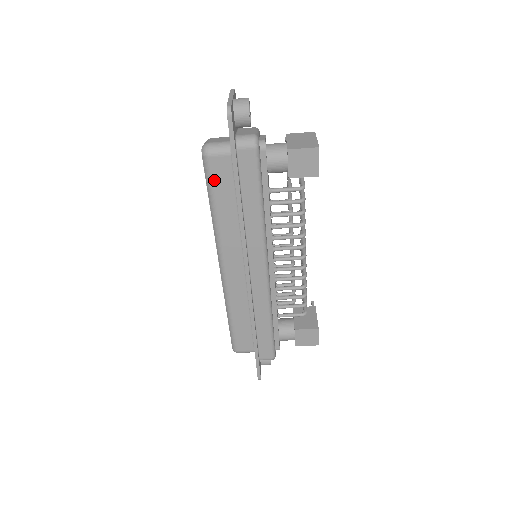
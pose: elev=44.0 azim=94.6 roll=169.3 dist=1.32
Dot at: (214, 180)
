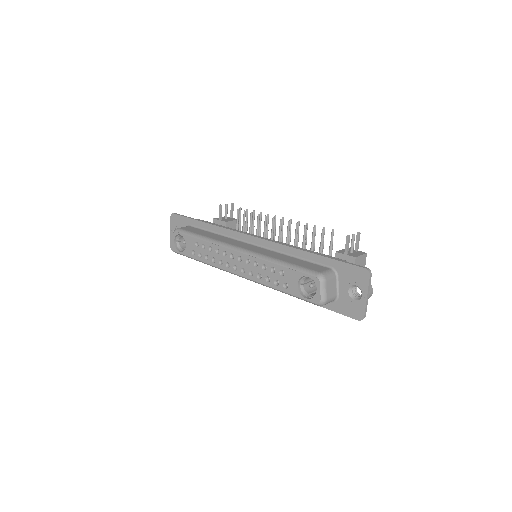
Dot at: occluded
